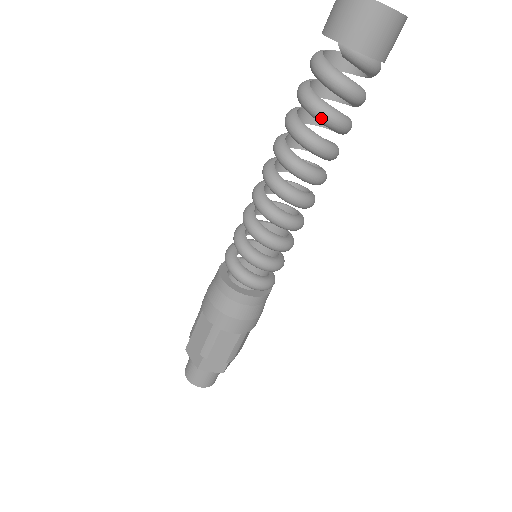
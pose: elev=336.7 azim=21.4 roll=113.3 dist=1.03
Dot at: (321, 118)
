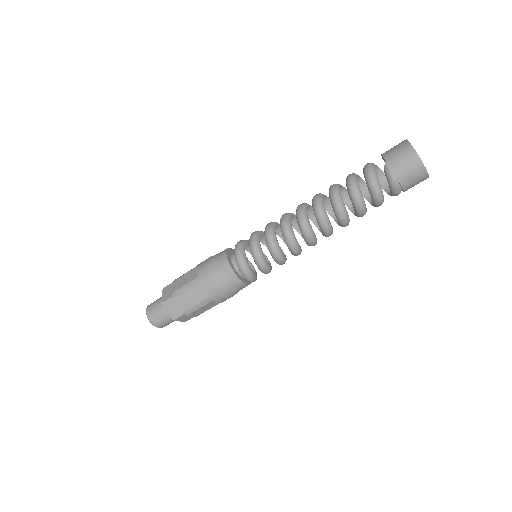
Dot at: (352, 193)
